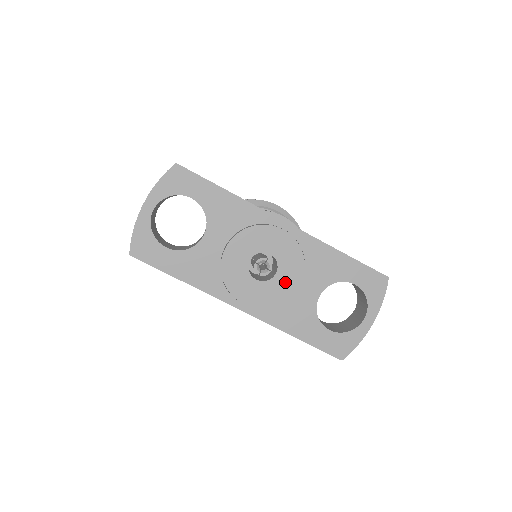
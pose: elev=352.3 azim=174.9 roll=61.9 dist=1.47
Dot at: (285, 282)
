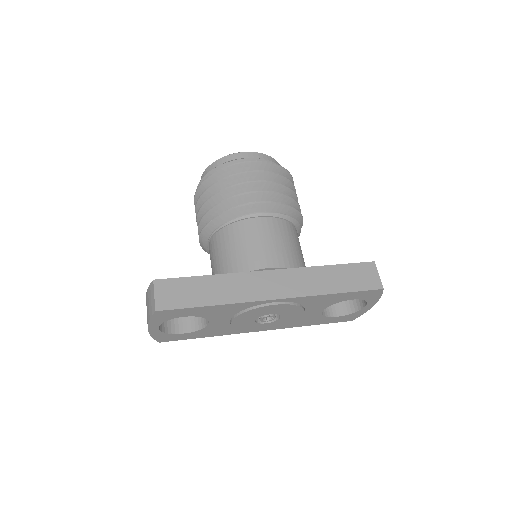
Dot at: (290, 318)
